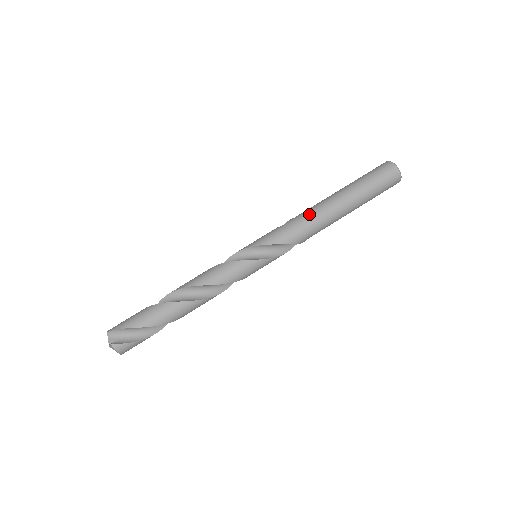
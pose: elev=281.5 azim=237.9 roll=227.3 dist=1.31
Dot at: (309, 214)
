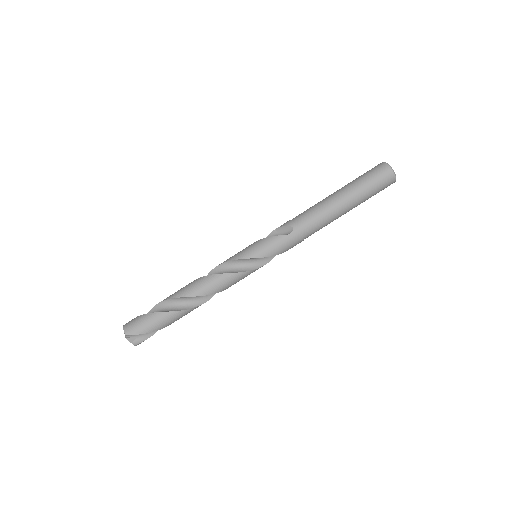
Dot at: (312, 226)
